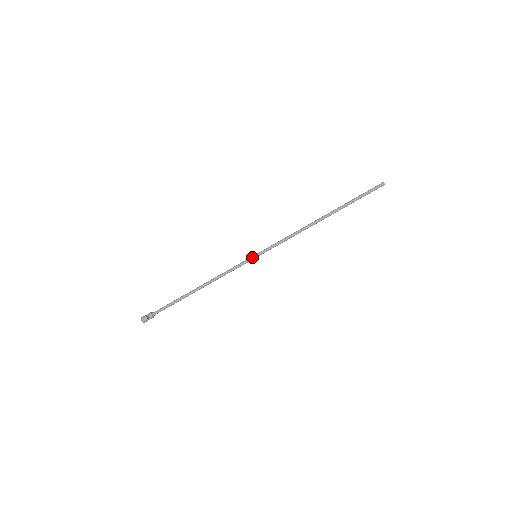
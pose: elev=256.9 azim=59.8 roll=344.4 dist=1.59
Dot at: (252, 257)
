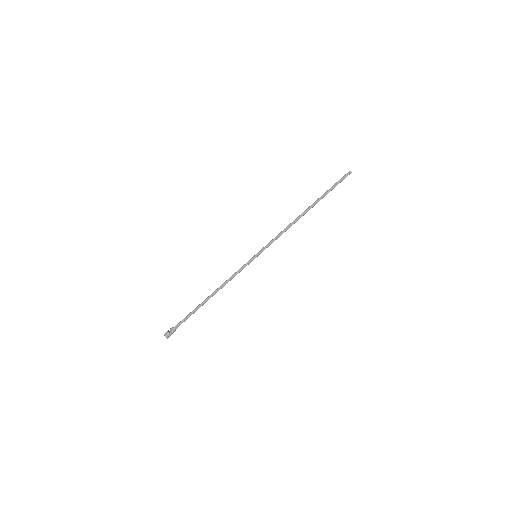
Dot at: (252, 257)
